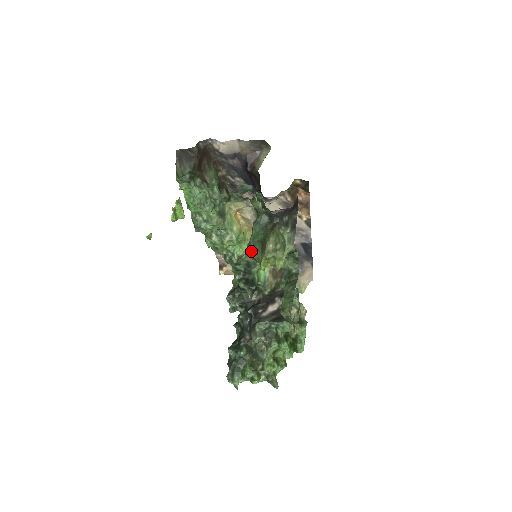
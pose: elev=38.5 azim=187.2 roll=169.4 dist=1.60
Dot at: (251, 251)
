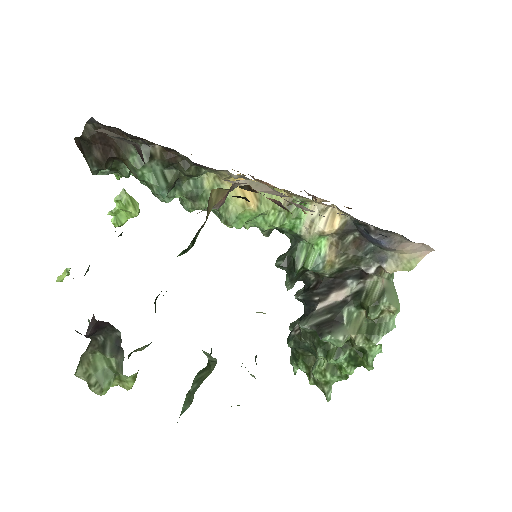
Dot at: occluded
